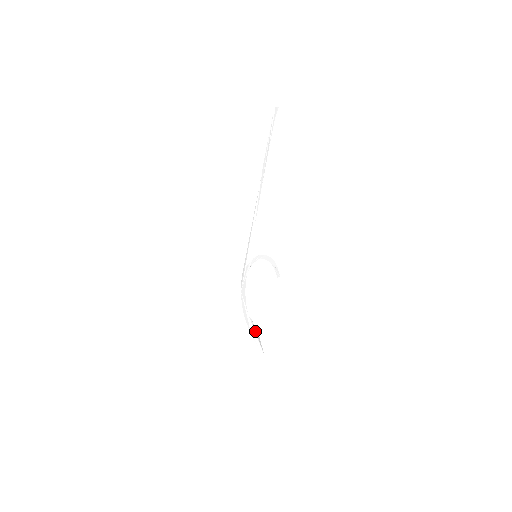
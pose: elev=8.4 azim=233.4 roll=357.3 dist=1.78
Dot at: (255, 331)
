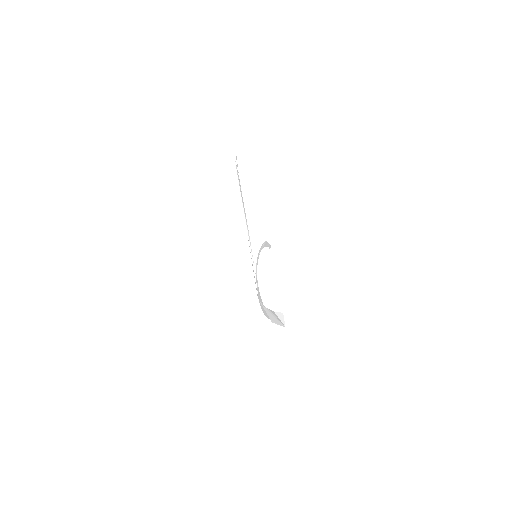
Dot at: (273, 315)
